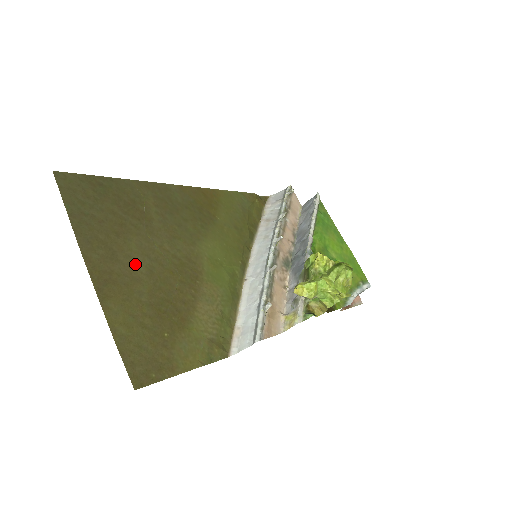
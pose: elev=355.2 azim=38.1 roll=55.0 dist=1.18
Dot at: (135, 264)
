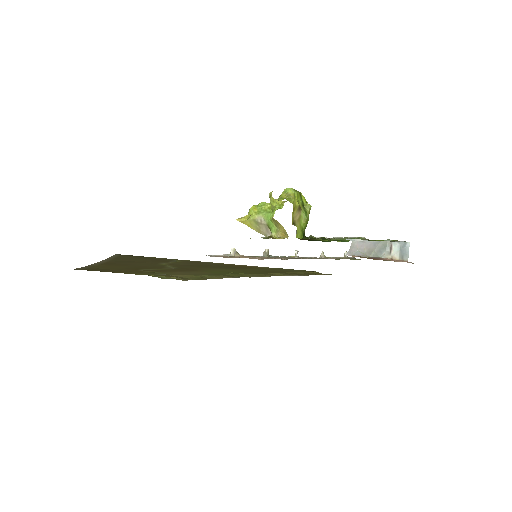
Dot at: (138, 265)
